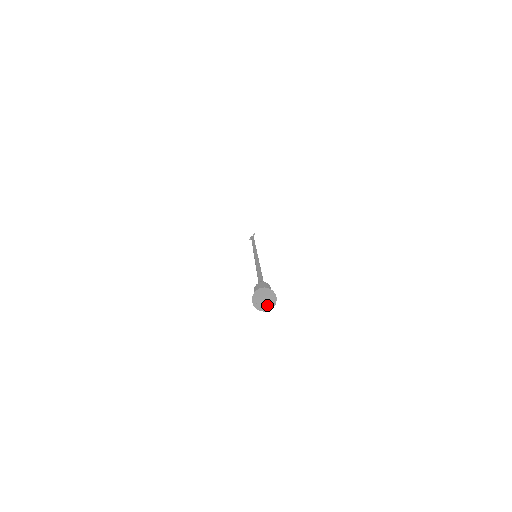
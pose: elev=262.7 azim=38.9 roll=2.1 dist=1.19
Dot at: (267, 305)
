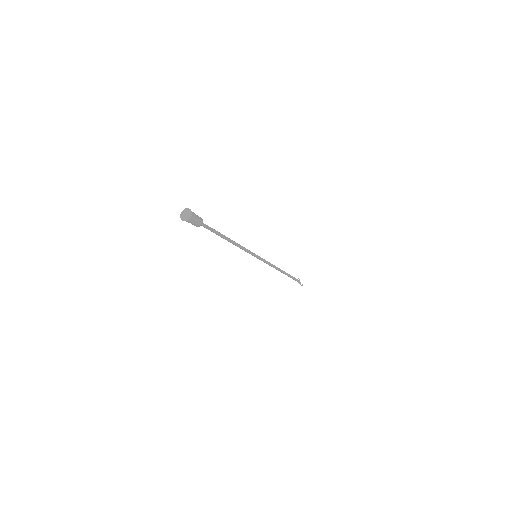
Dot at: (188, 214)
